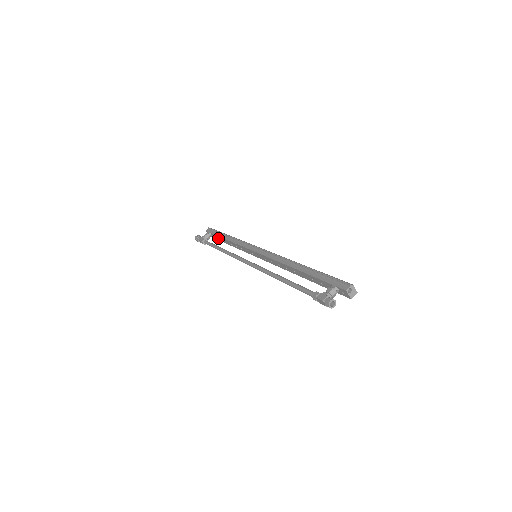
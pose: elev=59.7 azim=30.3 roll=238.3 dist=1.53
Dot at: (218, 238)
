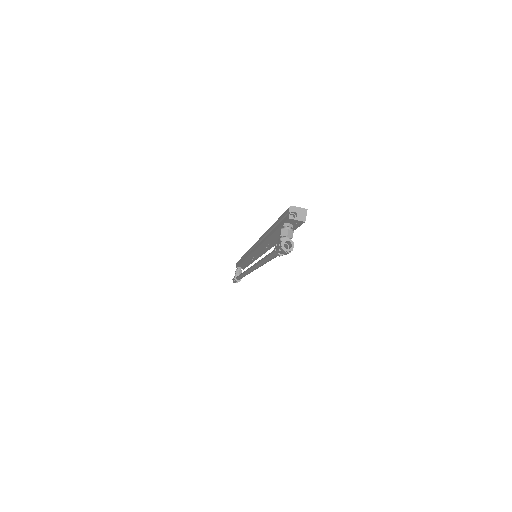
Dot at: (243, 266)
